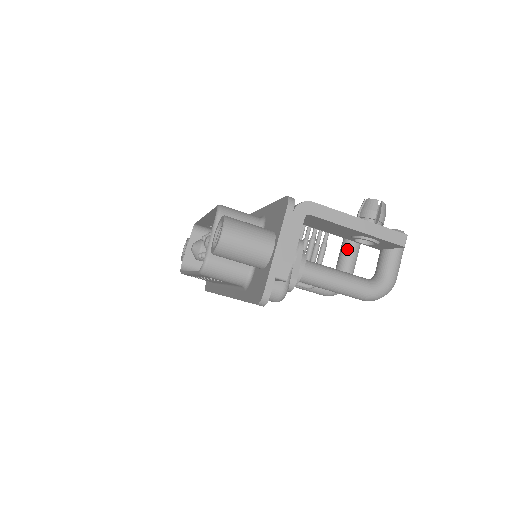
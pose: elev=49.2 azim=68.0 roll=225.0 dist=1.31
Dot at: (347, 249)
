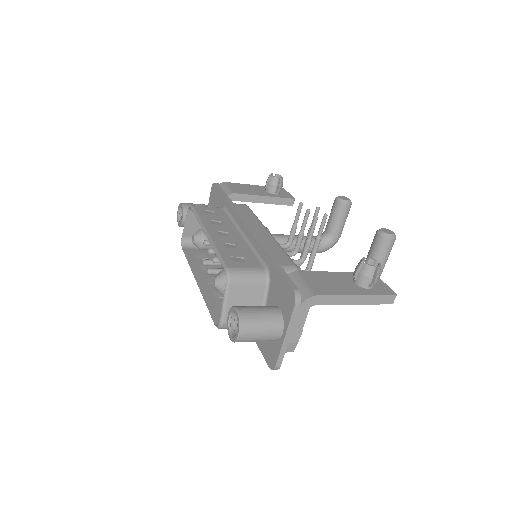
Dot at: (338, 213)
